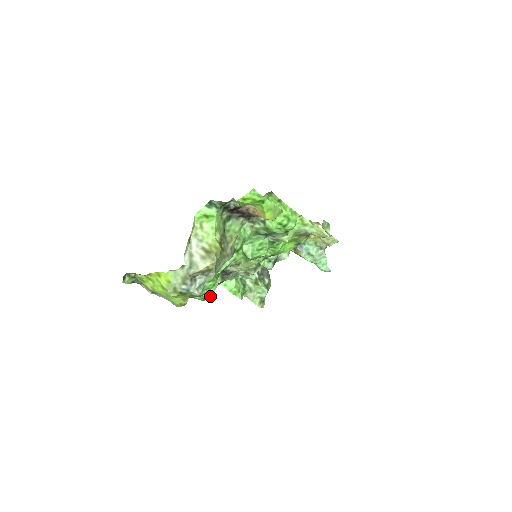
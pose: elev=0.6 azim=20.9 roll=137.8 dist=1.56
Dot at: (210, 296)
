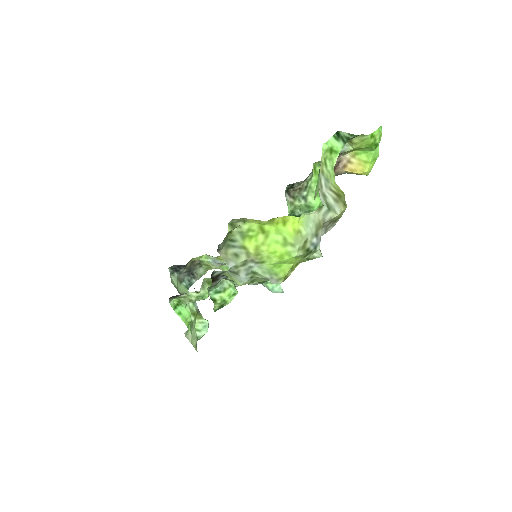
Dot at: occluded
